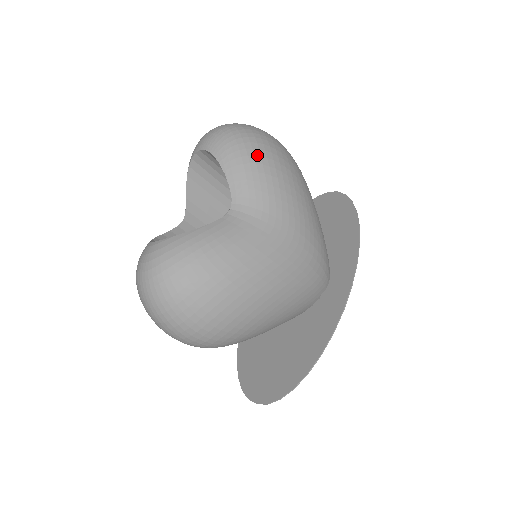
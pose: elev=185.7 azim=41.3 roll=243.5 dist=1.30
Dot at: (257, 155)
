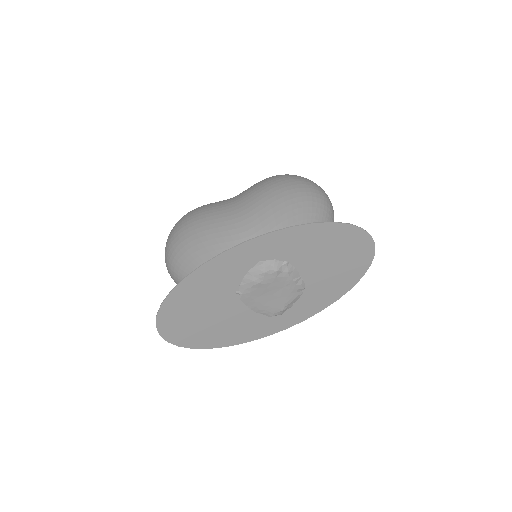
Dot at: occluded
